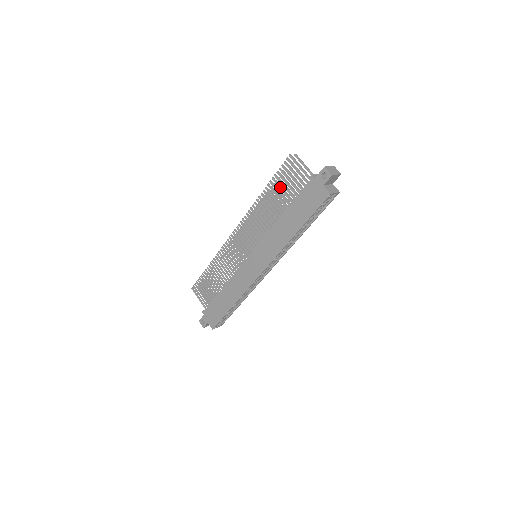
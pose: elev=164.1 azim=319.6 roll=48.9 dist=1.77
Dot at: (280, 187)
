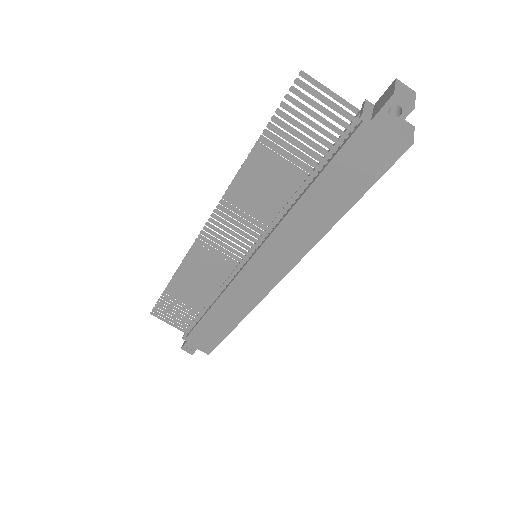
Dot at: (286, 146)
